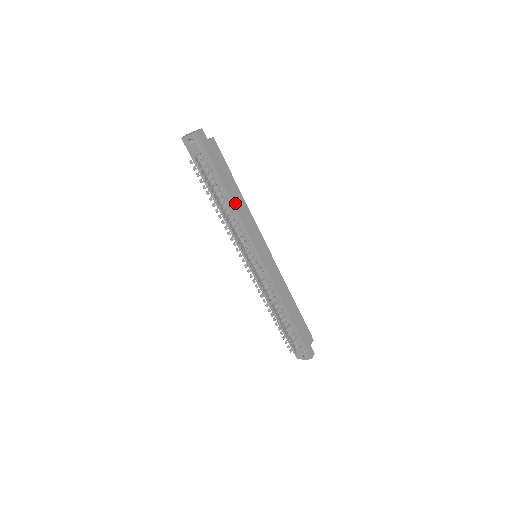
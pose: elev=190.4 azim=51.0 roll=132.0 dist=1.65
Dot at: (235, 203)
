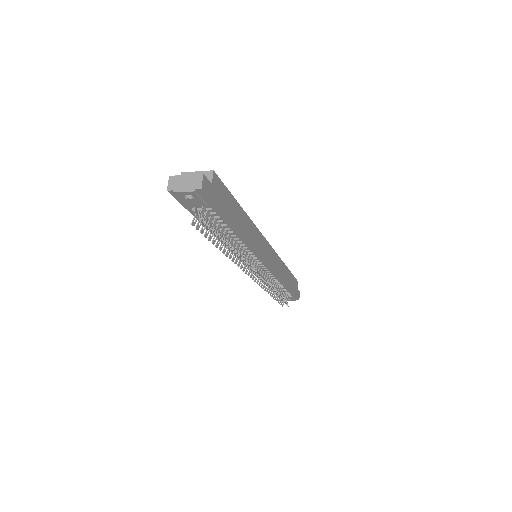
Dot at: (244, 233)
